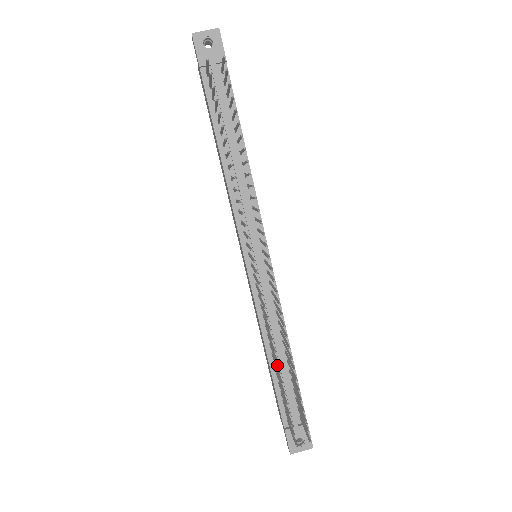
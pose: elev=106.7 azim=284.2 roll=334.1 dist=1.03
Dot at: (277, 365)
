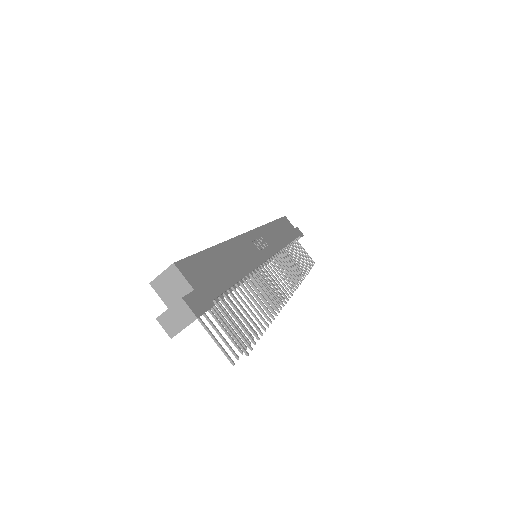
Dot at: occluded
